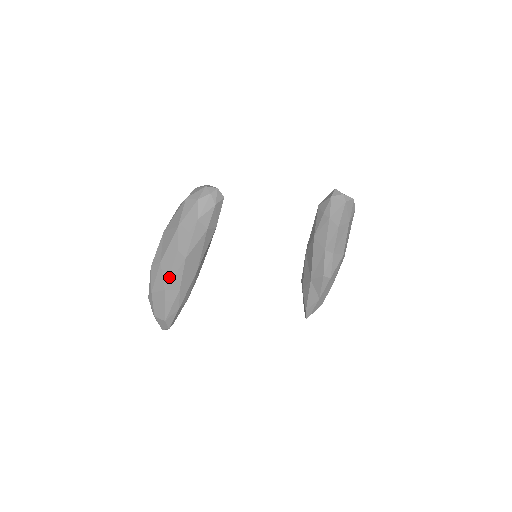
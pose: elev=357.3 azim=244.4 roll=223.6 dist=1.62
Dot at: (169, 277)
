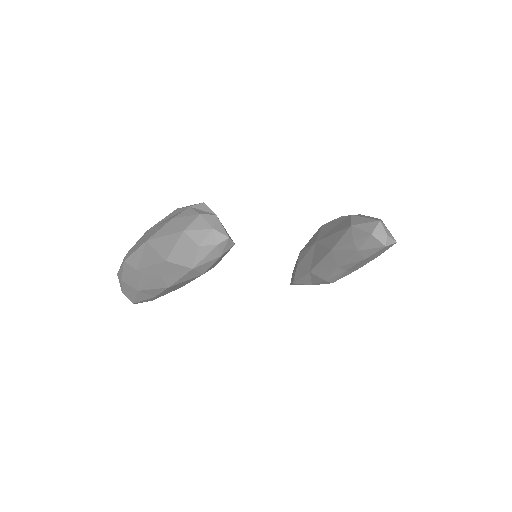
Dot at: (145, 286)
